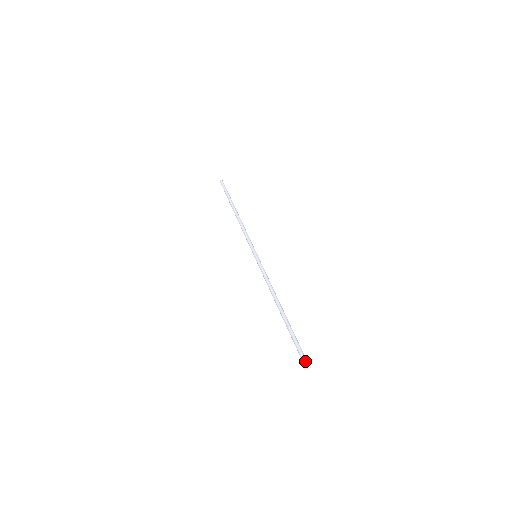
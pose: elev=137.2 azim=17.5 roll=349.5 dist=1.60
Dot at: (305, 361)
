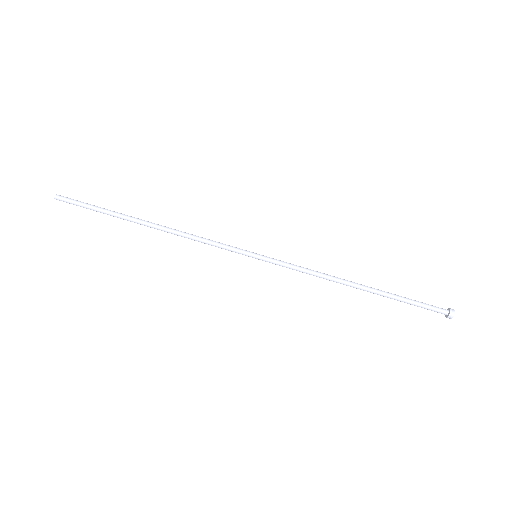
Dot at: (446, 314)
